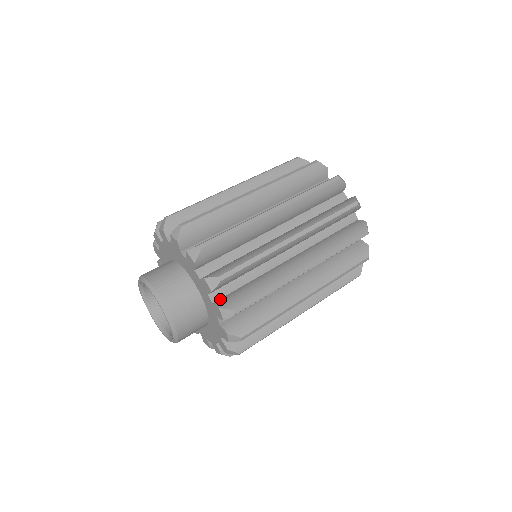
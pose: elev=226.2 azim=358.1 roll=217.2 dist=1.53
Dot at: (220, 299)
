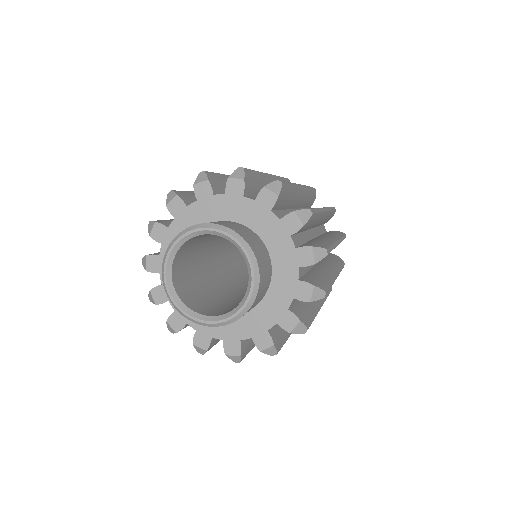
Dot at: occluded
